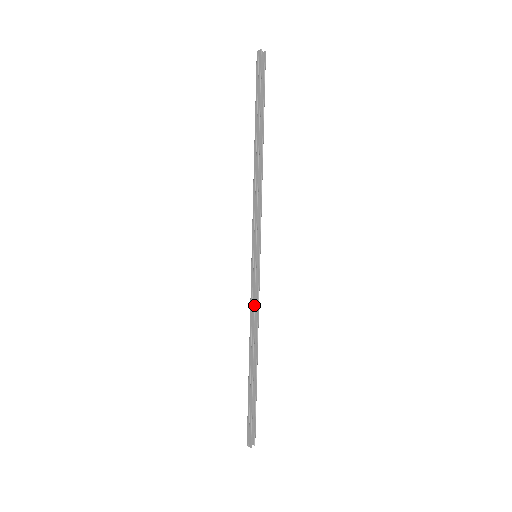
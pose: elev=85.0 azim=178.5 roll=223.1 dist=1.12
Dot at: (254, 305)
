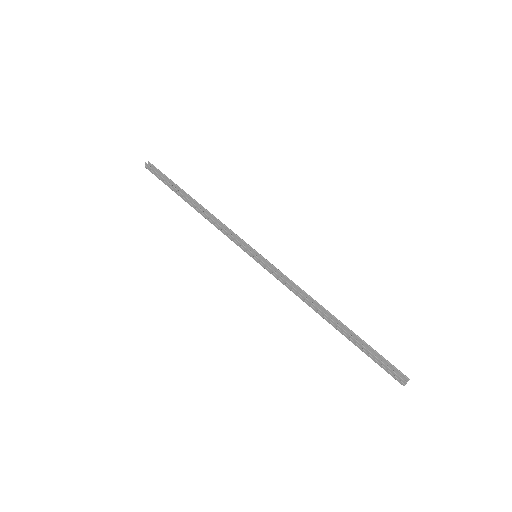
Dot at: (287, 283)
